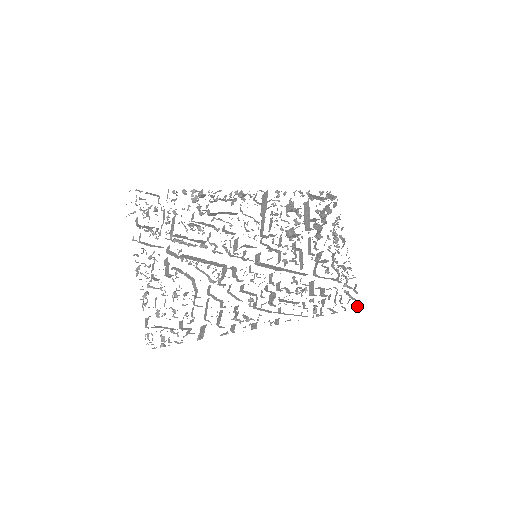
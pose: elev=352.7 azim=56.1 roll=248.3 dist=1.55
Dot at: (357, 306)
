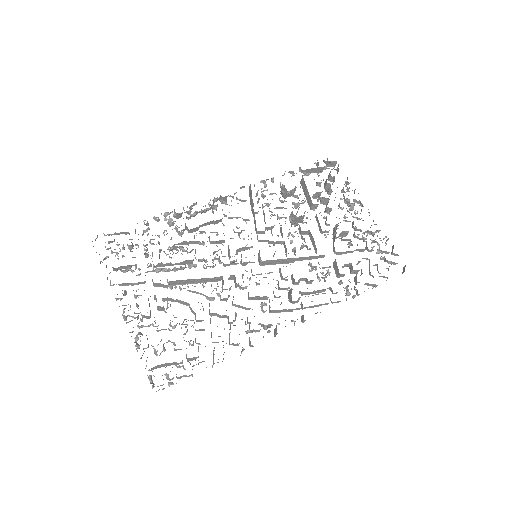
Dot at: occluded
